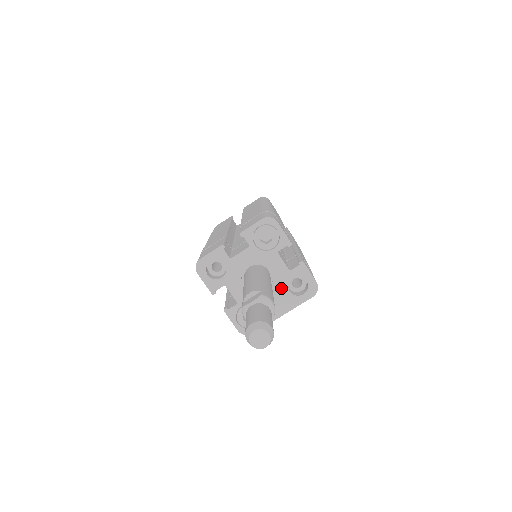
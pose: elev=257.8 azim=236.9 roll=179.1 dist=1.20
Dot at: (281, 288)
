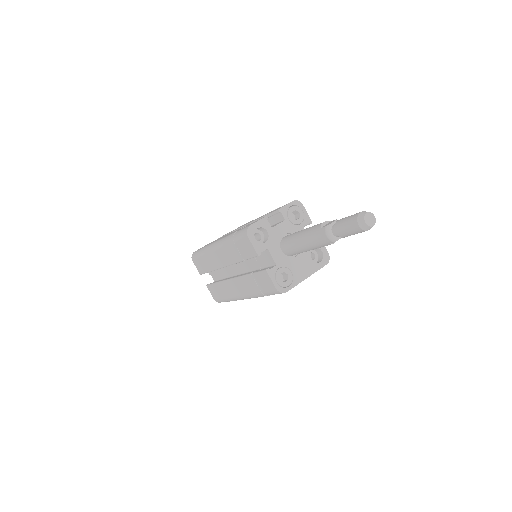
Dot at: (306, 255)
